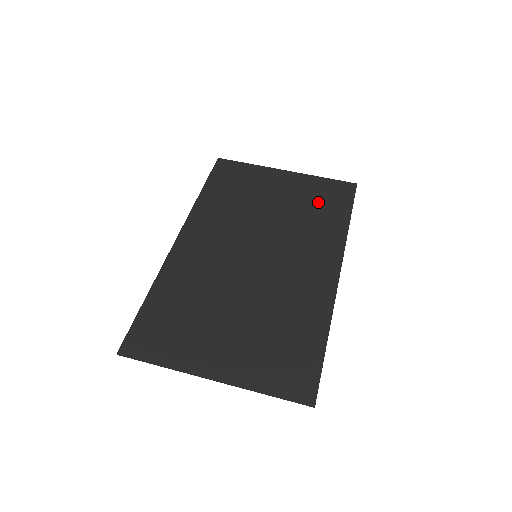
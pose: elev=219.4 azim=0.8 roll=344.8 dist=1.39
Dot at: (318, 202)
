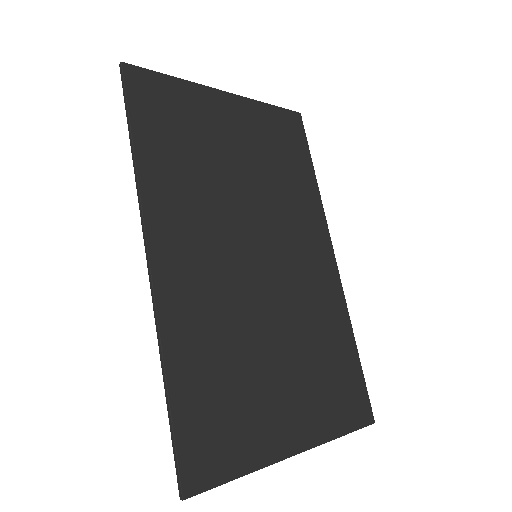
Dot at: (280, 149)
